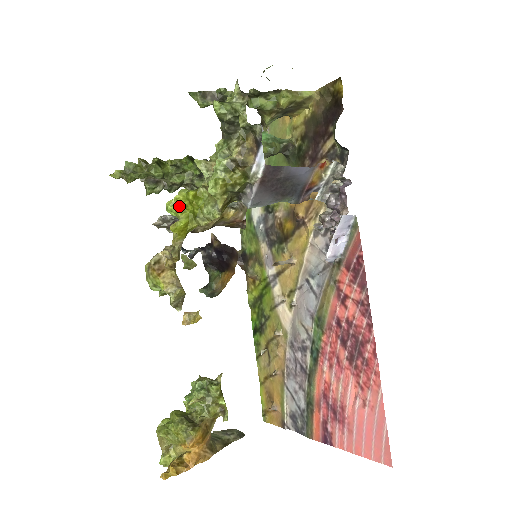
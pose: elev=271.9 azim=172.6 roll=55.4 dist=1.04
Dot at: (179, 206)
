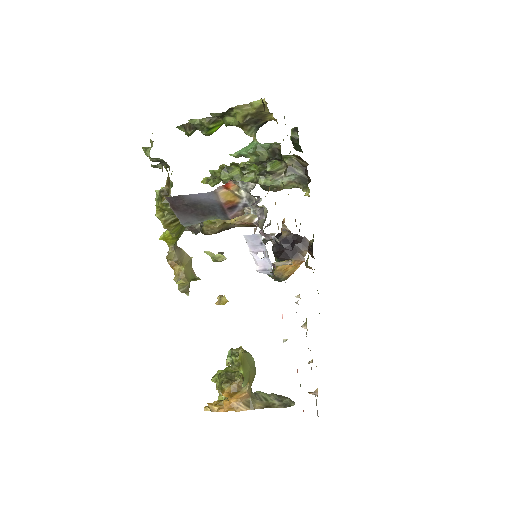
Dot at: occluded
